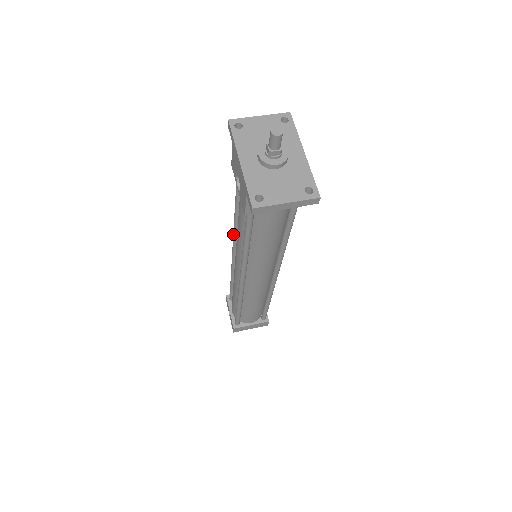
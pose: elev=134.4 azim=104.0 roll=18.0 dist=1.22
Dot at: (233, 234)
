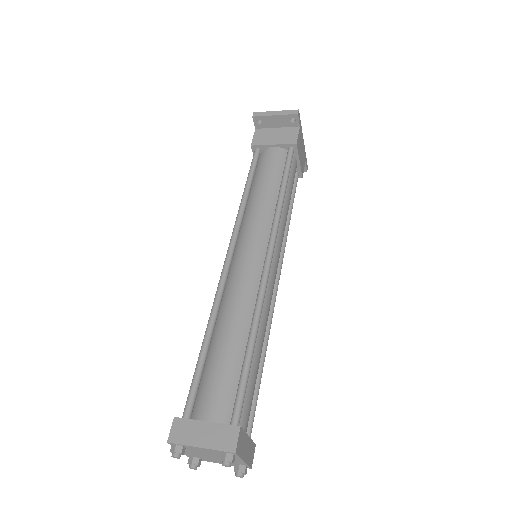
Dot at: occluded
